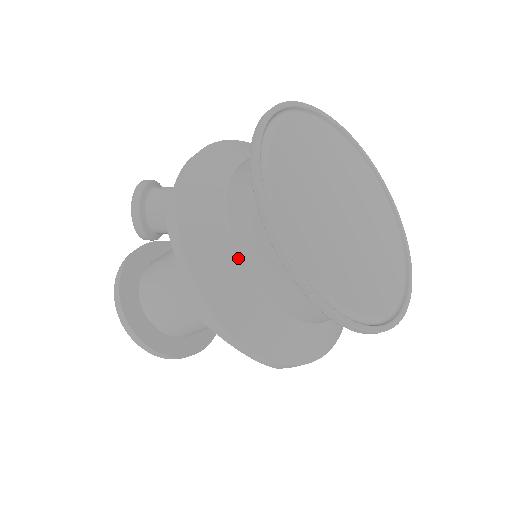
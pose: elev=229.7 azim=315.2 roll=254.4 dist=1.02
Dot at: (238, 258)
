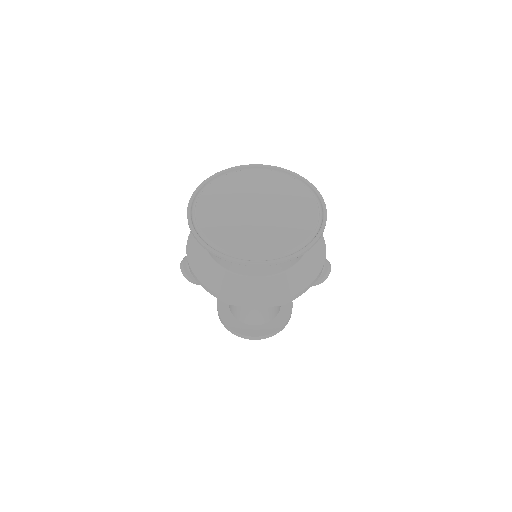
Dot at: (221, 266)
